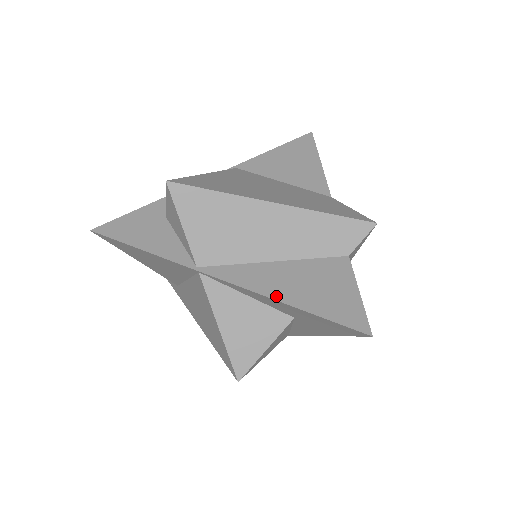
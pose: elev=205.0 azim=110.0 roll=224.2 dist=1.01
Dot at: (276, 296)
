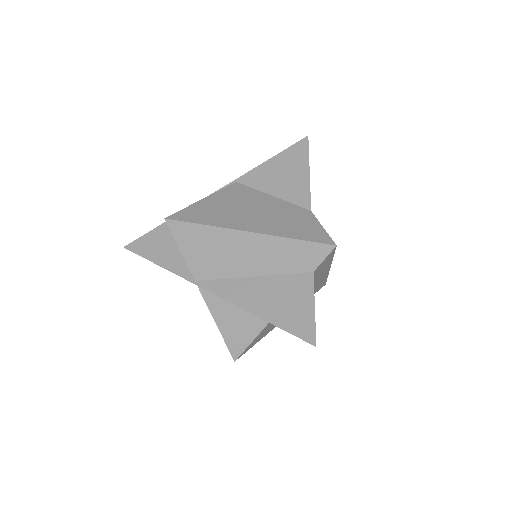
Dot at: (249, 308)
